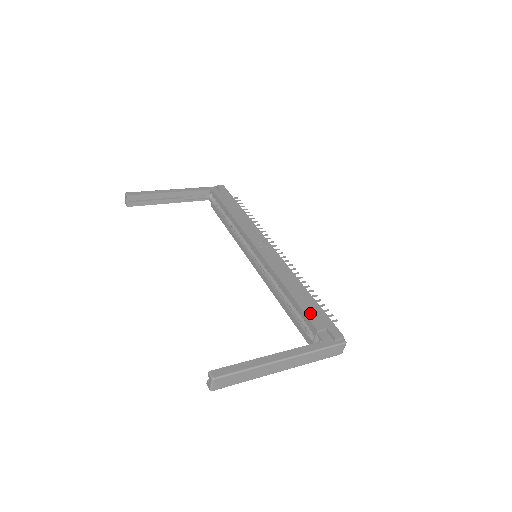
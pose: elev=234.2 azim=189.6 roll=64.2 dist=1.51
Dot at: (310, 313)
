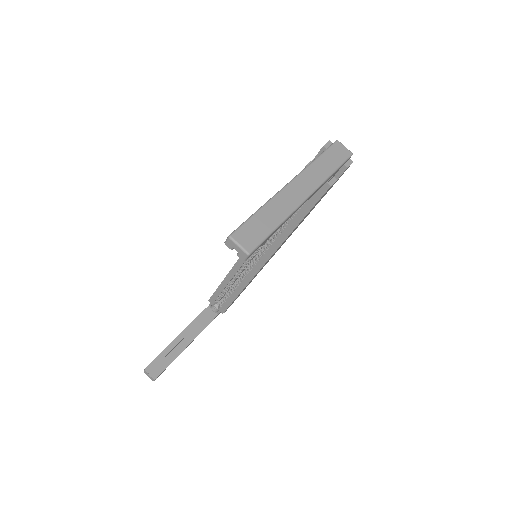
Dot at: occluded
